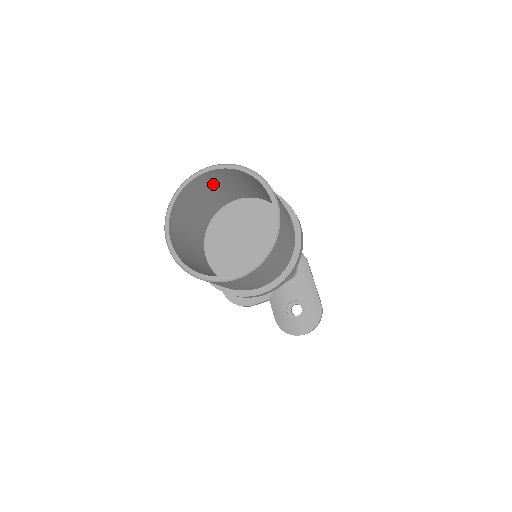
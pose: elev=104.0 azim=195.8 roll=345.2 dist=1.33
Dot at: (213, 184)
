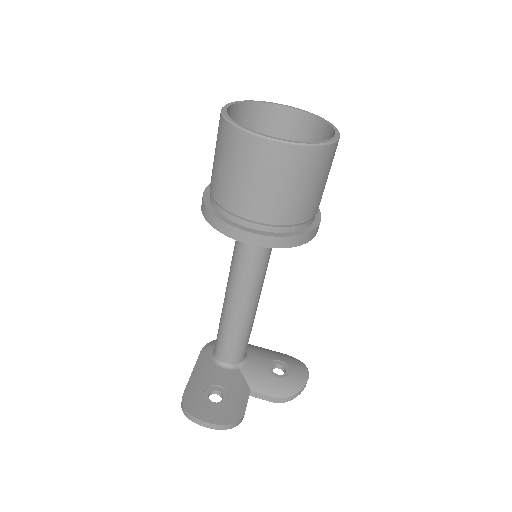
Dot at: occluded
